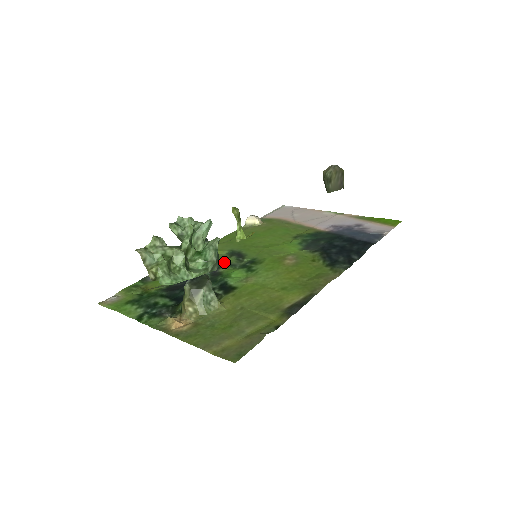
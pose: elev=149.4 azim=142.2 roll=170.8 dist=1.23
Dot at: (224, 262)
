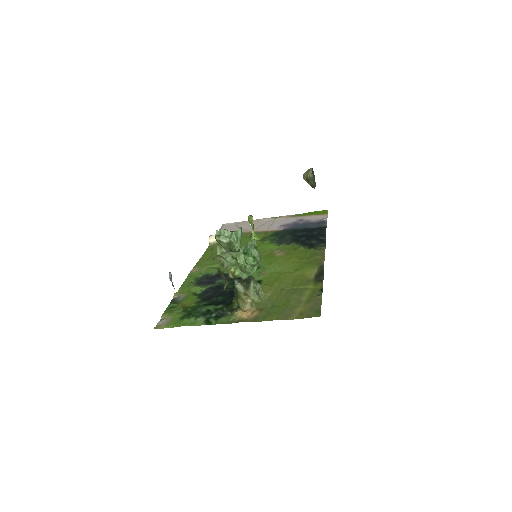
Dot at: occluded
